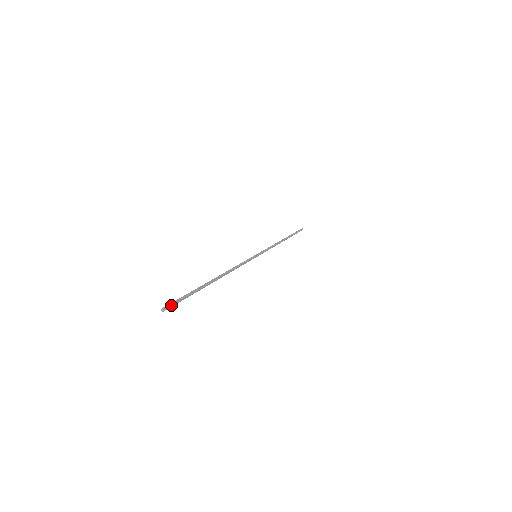
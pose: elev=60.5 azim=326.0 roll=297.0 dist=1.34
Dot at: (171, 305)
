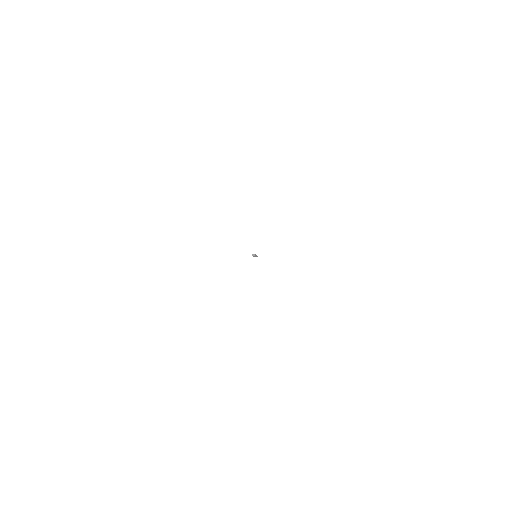
Dot at: occluded
